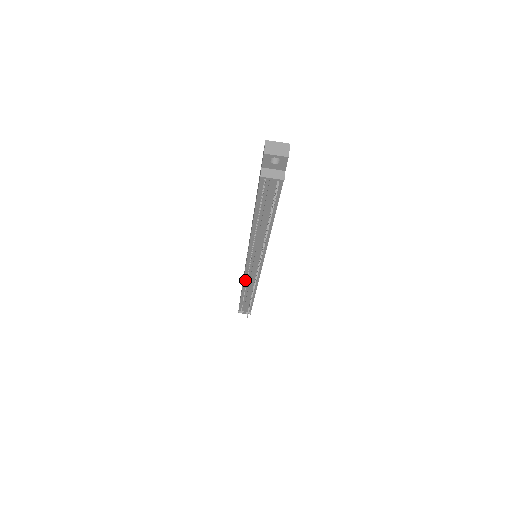
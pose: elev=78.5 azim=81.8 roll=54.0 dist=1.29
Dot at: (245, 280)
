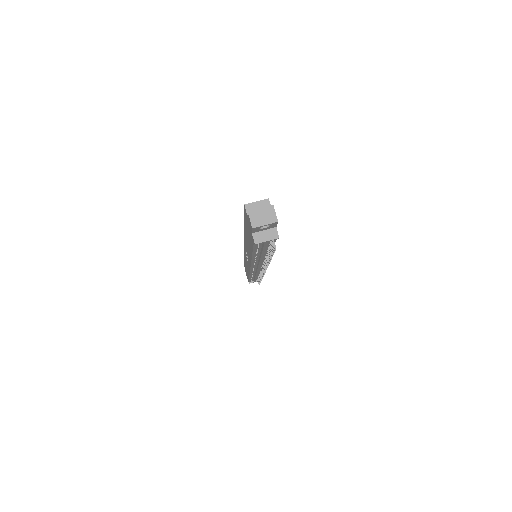
Dot at: (251, 273)
